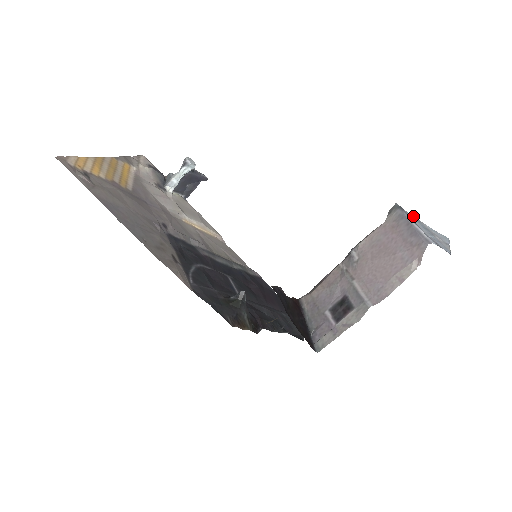
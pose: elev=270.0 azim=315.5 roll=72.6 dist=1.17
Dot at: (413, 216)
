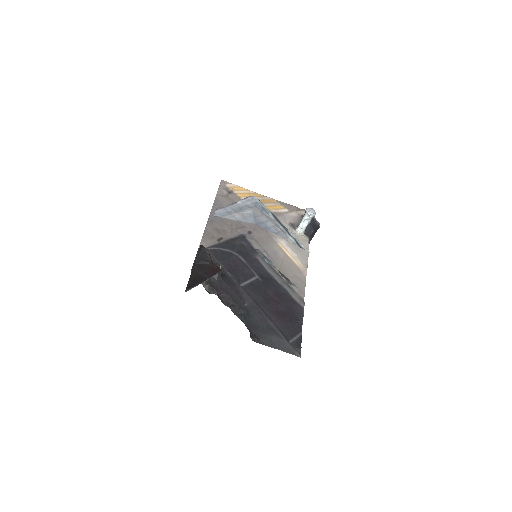
Dot at: (254, 205)
